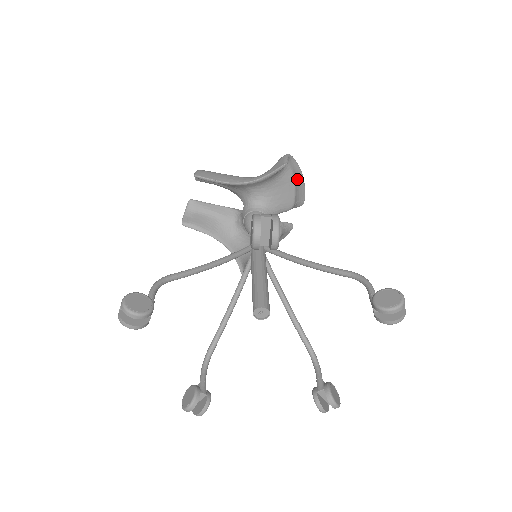
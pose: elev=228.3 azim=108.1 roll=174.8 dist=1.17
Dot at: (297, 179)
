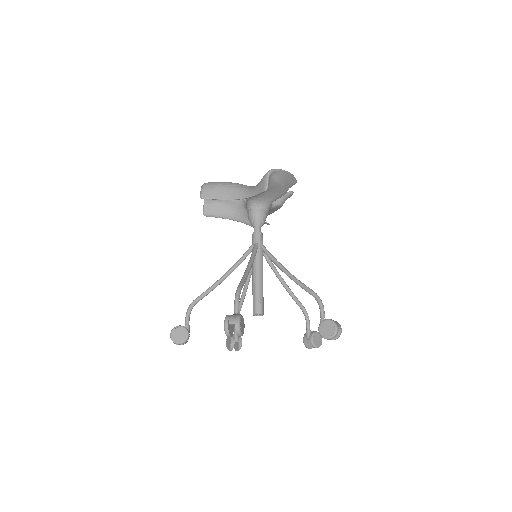
Dot at: (284, 178)
